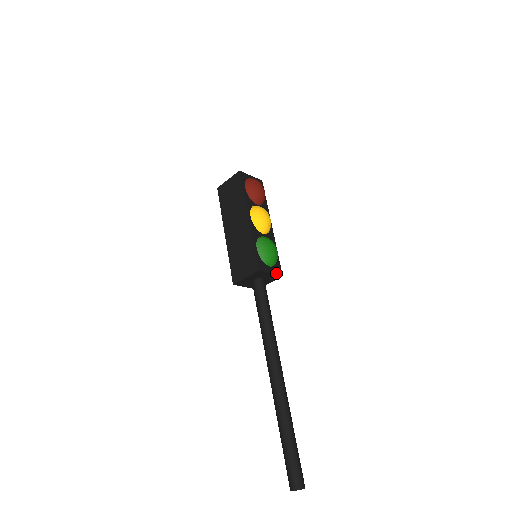
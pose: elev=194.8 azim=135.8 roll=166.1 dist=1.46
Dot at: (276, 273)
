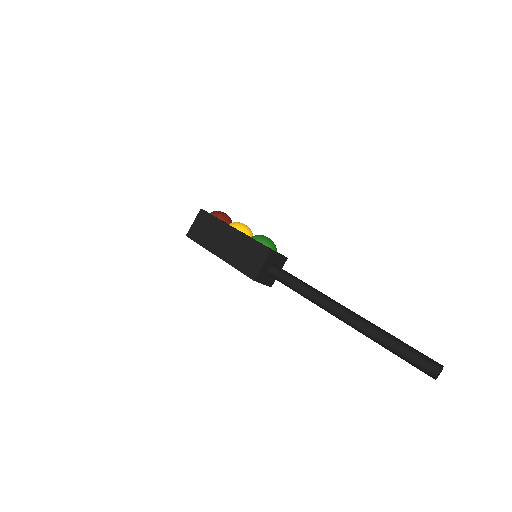
Dot at: (282, 255)
